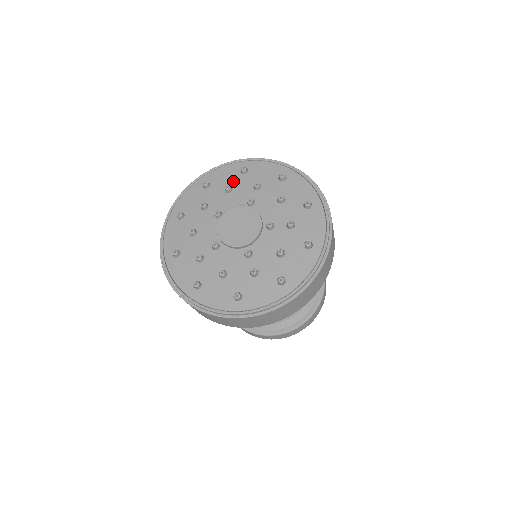
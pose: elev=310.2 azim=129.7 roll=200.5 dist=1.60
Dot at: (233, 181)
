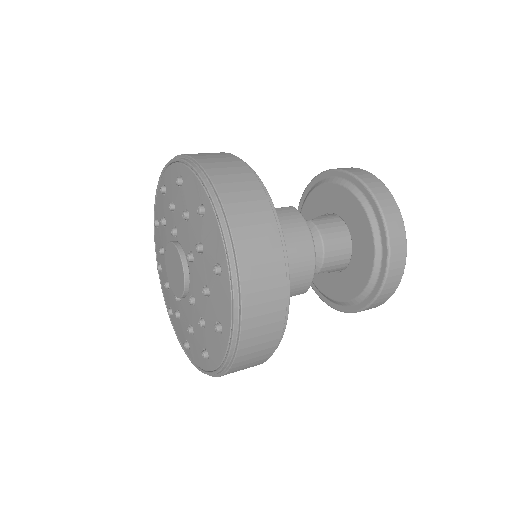
Dot at: (191, 210)
